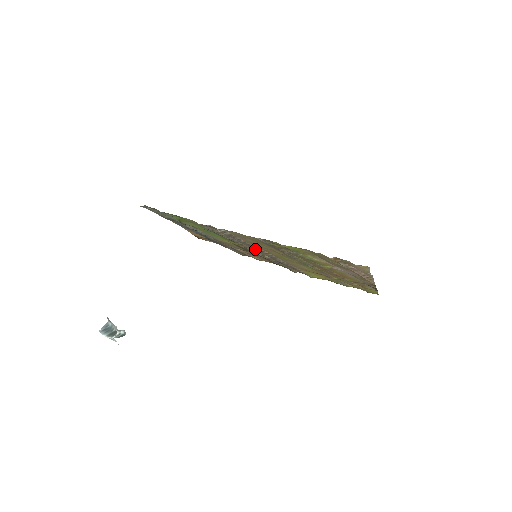
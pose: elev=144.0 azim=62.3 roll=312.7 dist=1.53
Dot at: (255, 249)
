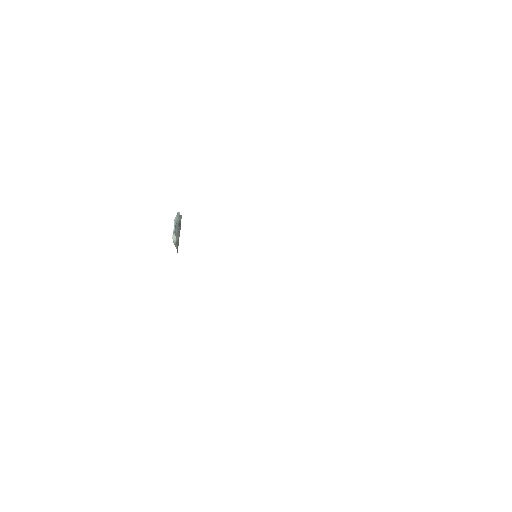
Dot at: occluded
